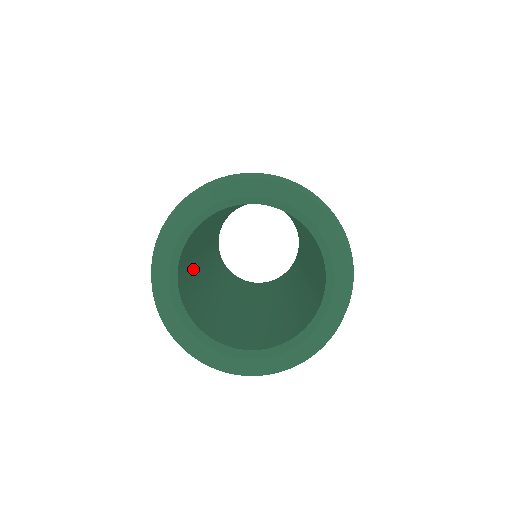
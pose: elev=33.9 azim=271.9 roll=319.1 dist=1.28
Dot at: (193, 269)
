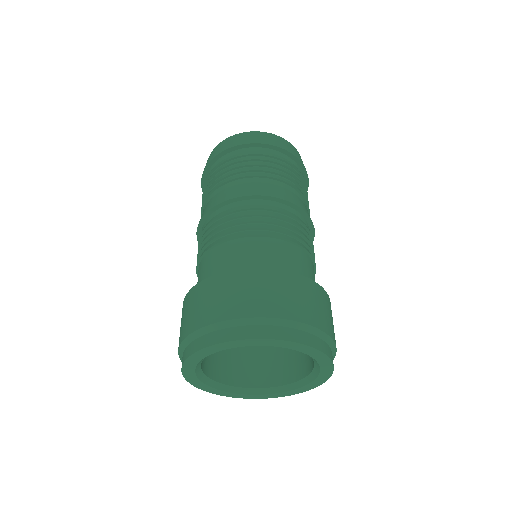
Dot at: occluded
